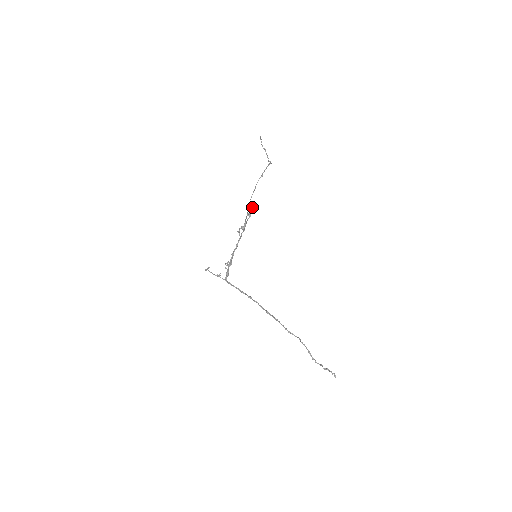
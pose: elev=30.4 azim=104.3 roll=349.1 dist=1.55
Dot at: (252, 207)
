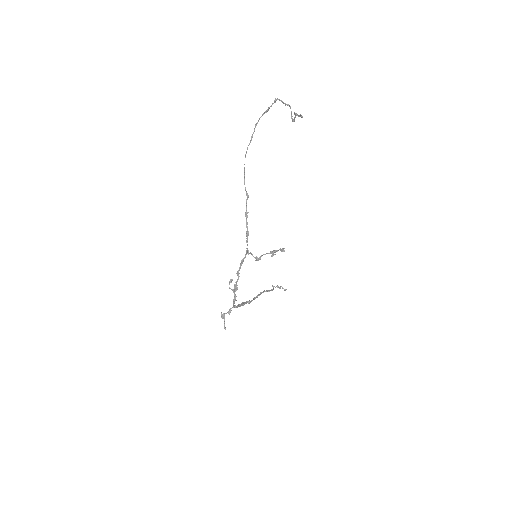
Dot at: (278, 250)
